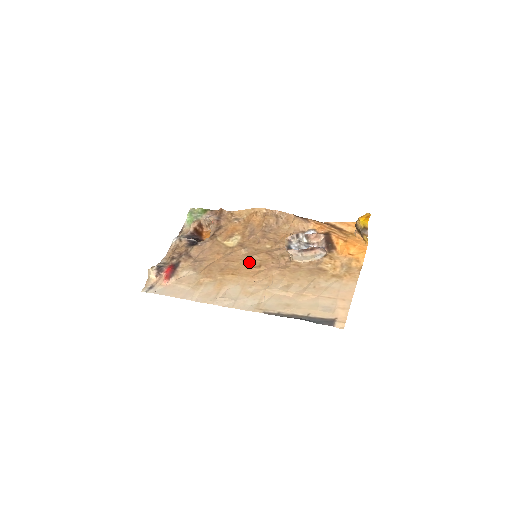
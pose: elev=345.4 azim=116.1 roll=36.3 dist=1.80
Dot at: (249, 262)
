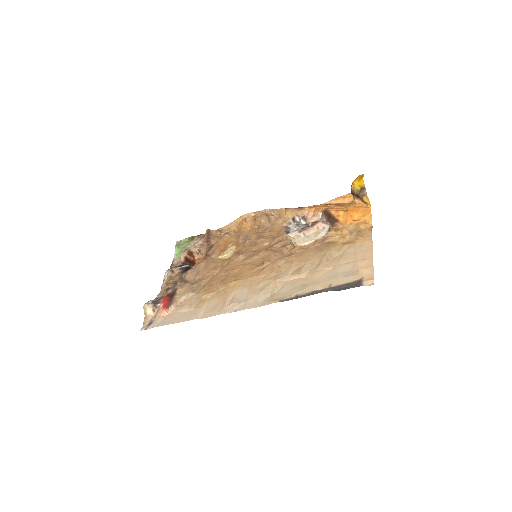
Dot at: (250, 264)
